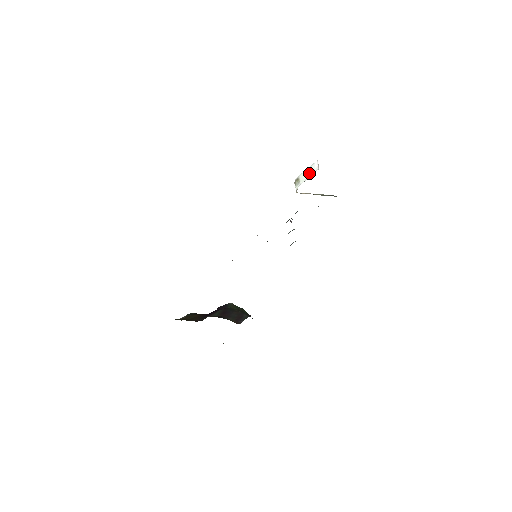
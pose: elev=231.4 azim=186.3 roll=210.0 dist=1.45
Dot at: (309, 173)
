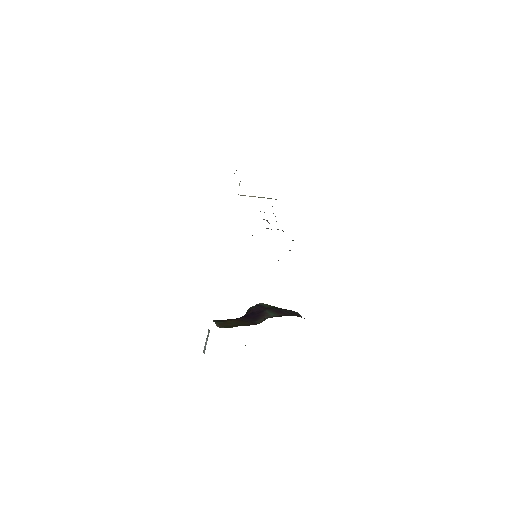
Dot at: occluded
